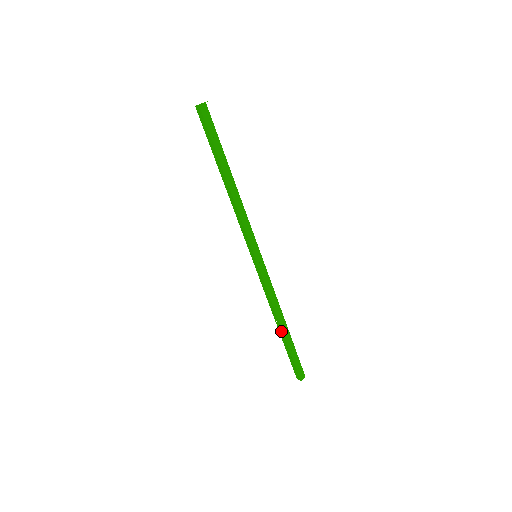
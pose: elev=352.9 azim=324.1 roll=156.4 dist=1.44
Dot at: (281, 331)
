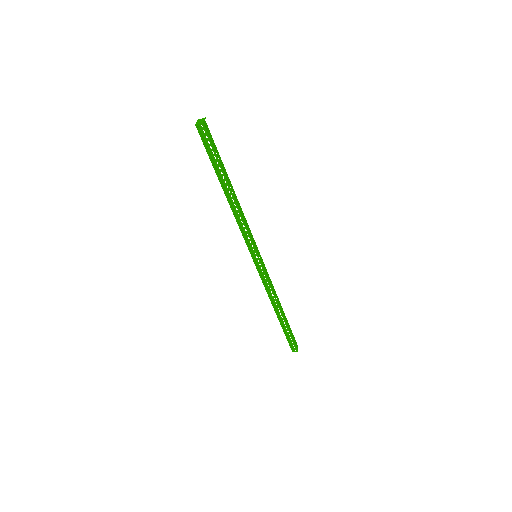
Dot at: (280, 316)
